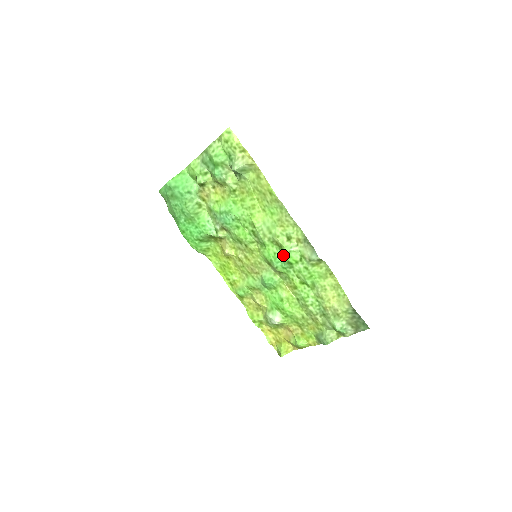
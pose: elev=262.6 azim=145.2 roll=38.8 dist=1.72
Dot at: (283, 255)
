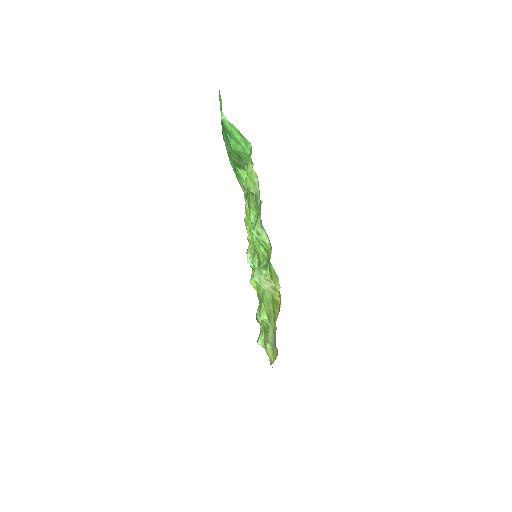
Dot at: (260, 304)
